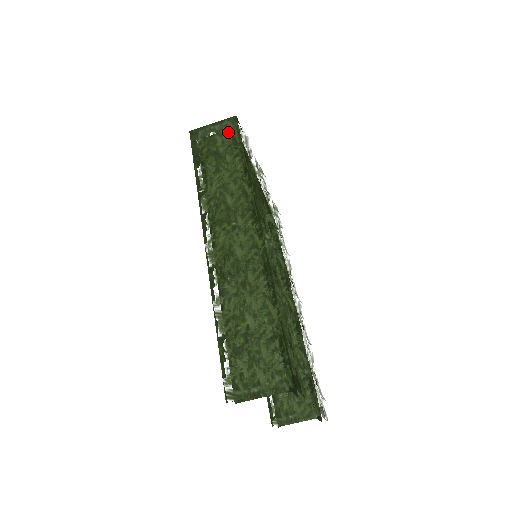
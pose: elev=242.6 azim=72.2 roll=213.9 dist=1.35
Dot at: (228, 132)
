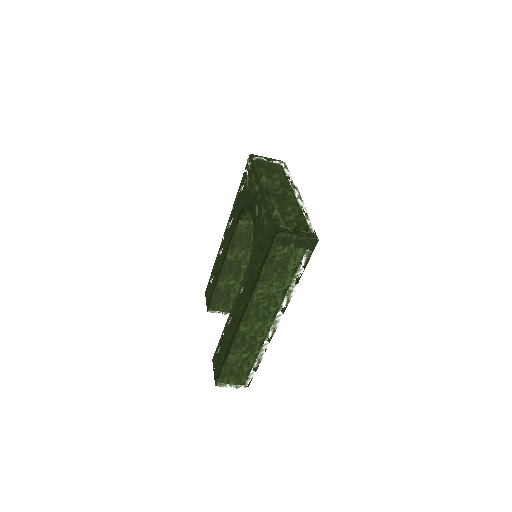
Dot at: (304, 254)
